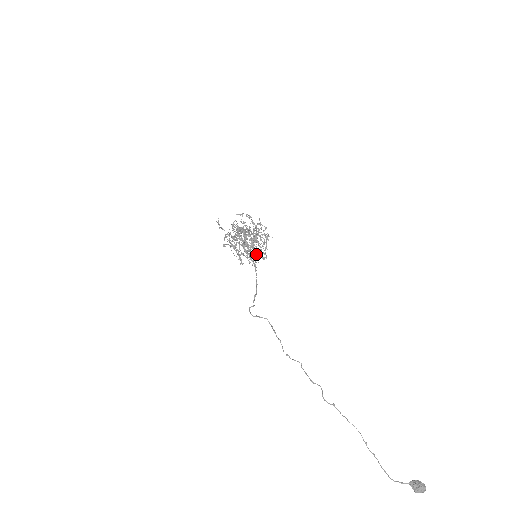
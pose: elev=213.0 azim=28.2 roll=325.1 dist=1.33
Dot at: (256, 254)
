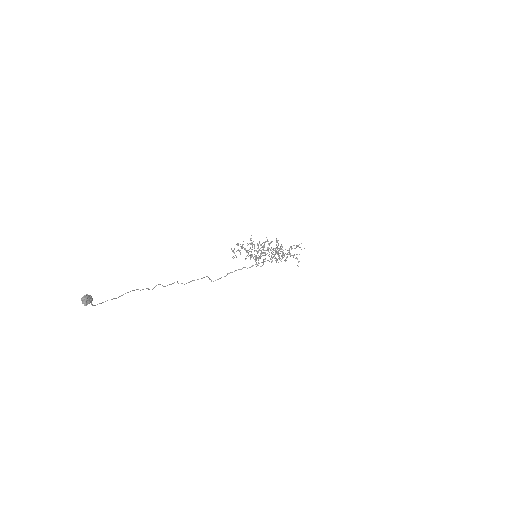
Dot at: occluded
